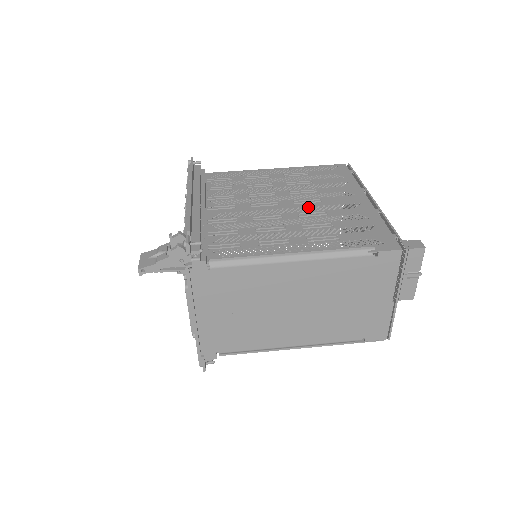
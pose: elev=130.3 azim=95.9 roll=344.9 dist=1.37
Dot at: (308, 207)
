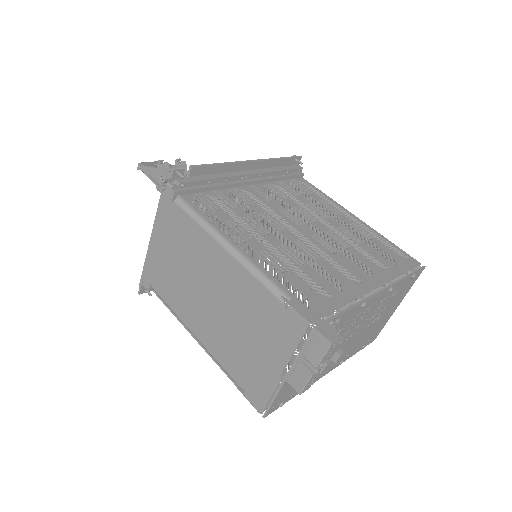
Dot at: occluded
